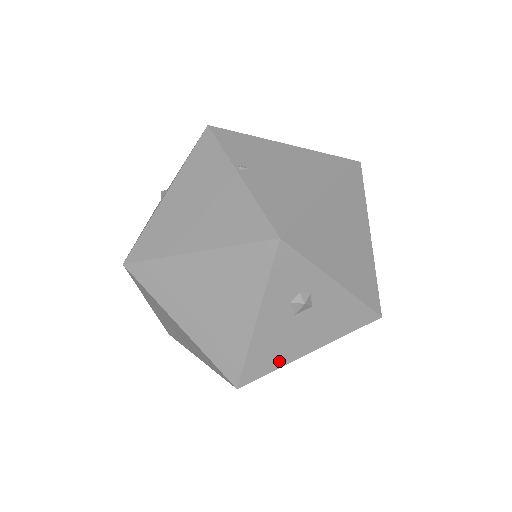
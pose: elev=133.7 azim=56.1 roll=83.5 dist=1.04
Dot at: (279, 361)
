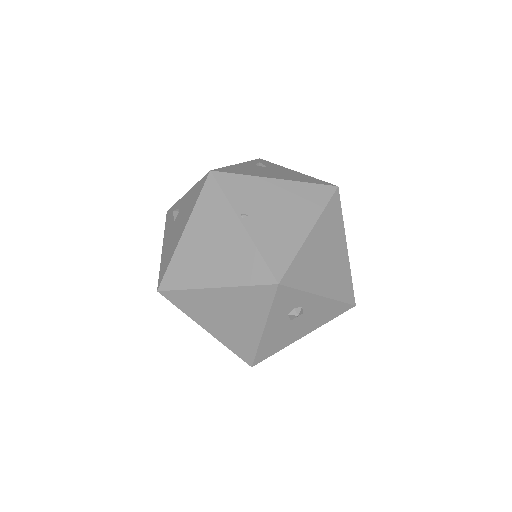
Dot at: (281, 346)
